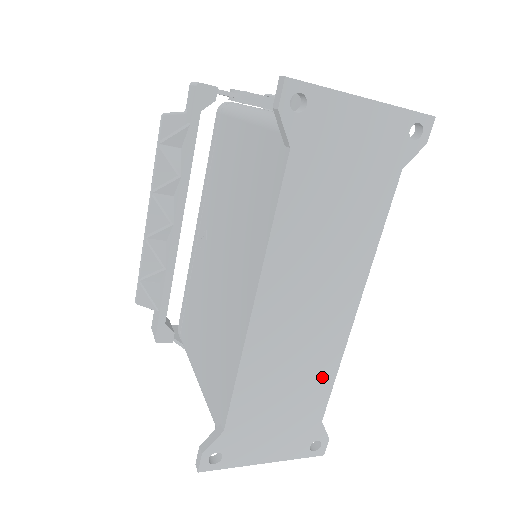
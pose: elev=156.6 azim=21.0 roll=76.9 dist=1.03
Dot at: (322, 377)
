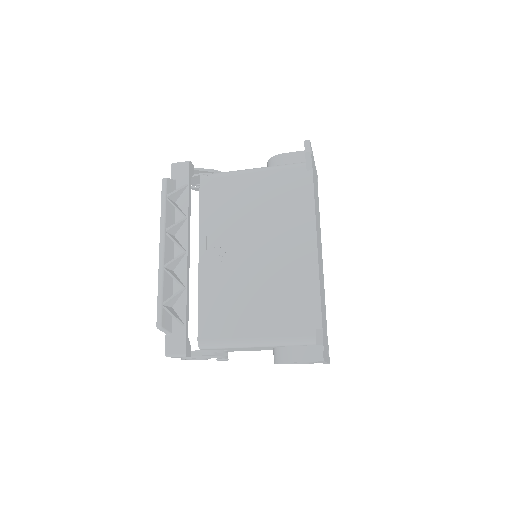
Dot at: occluded
